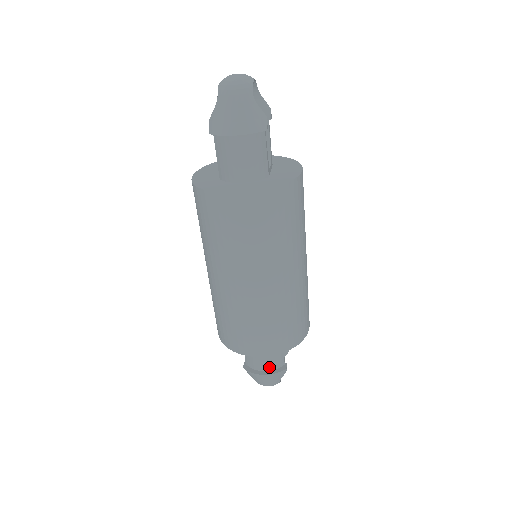
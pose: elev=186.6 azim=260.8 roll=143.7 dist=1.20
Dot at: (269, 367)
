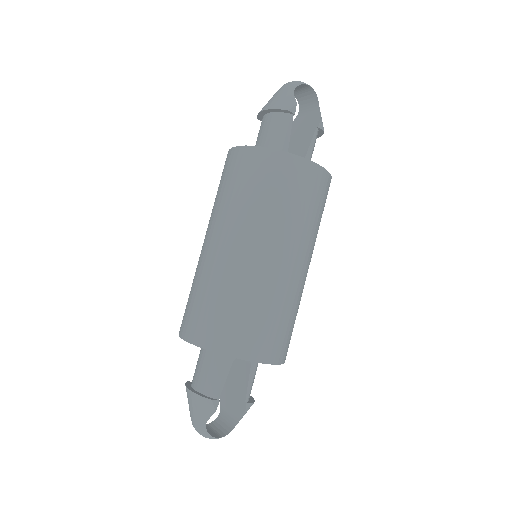
Dot at: (200, 386)
